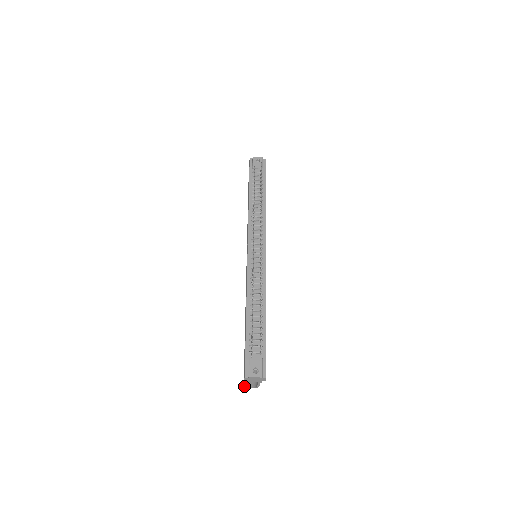
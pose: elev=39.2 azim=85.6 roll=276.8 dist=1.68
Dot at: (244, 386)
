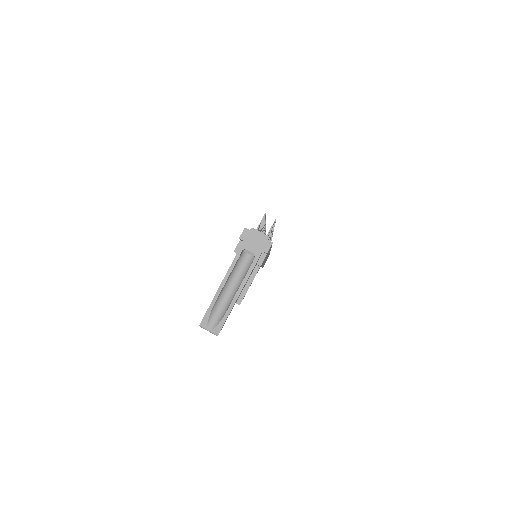
Dot at: occluded
